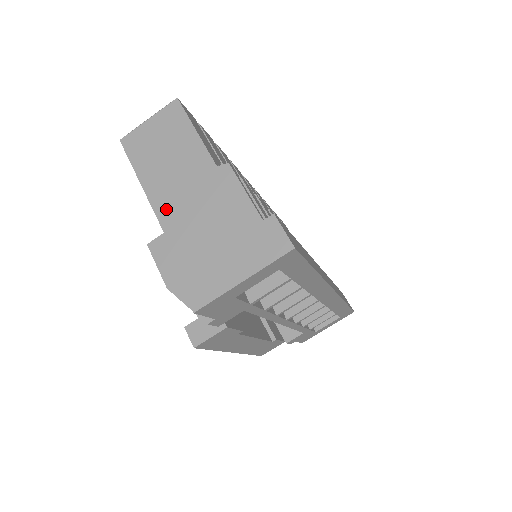
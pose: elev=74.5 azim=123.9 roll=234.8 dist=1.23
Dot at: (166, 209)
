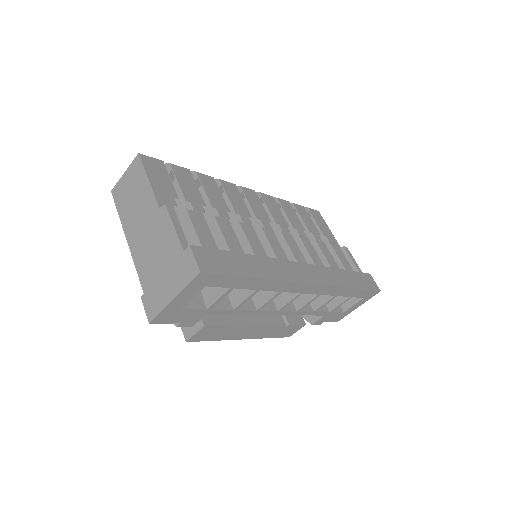
Dot at: (134, 244)
